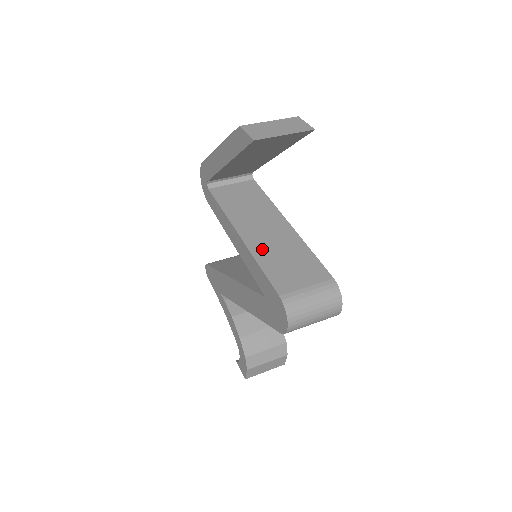
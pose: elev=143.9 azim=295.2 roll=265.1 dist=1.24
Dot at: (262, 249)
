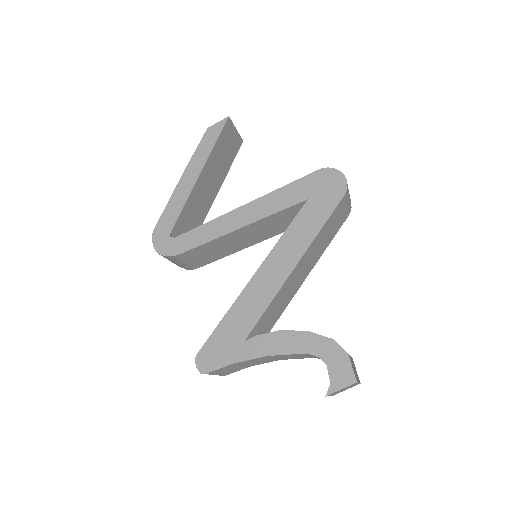
Dot at: occluded
